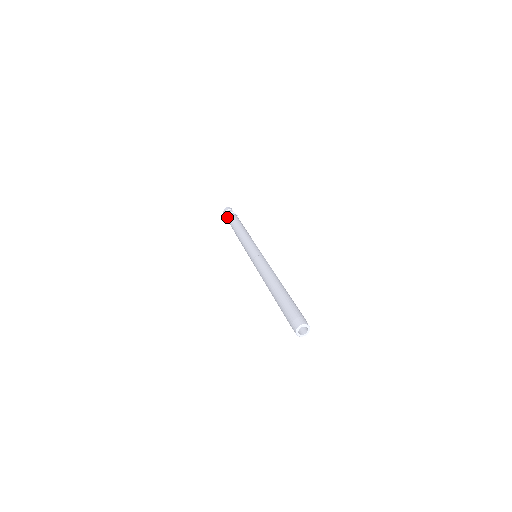
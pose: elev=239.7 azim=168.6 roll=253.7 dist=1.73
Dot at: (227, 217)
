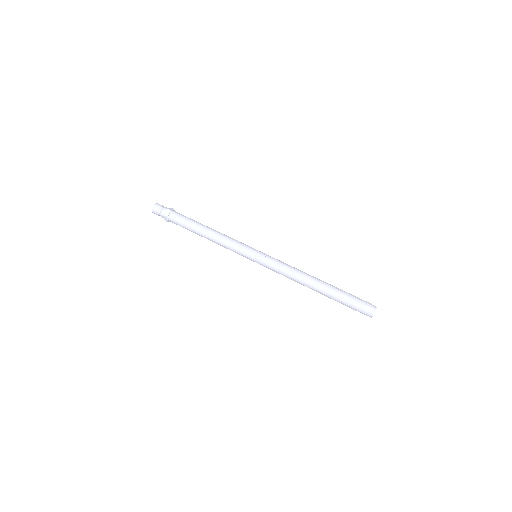
Dot at: (170, 214)
